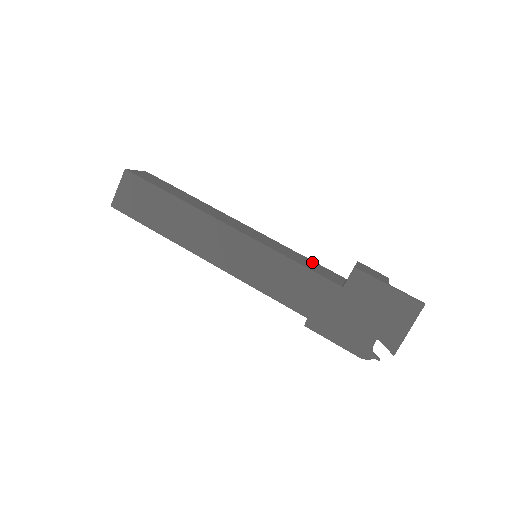
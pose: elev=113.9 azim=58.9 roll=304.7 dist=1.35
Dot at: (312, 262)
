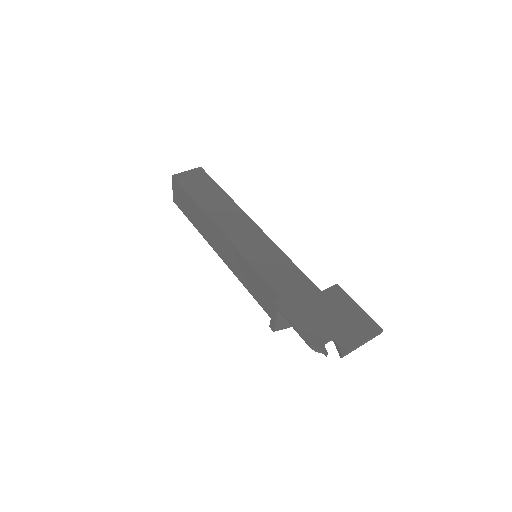
Dot at: occluded
